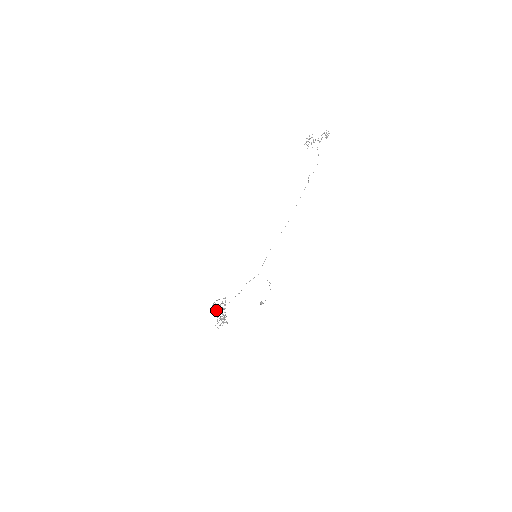
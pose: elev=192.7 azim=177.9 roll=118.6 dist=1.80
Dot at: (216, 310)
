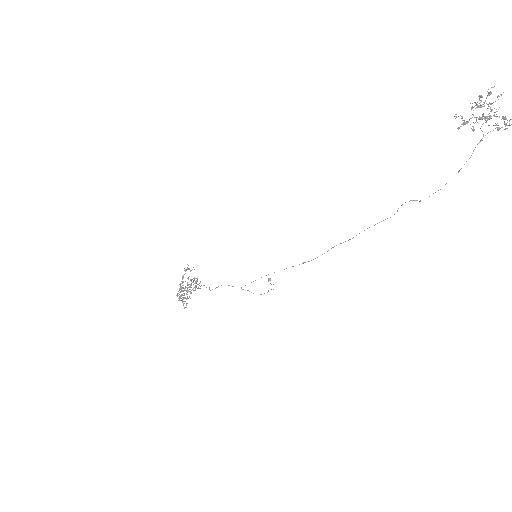
Dot at: (180, 284)
